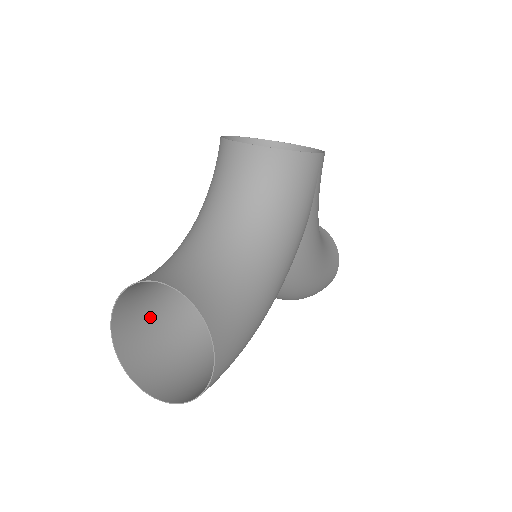
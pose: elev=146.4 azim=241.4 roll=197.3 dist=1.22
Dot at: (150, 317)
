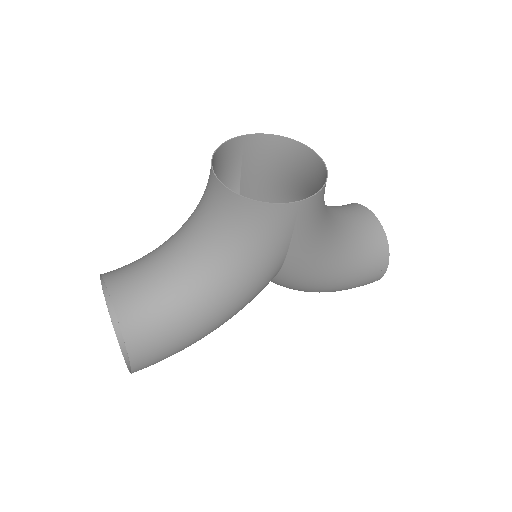
Dot at: occluded
